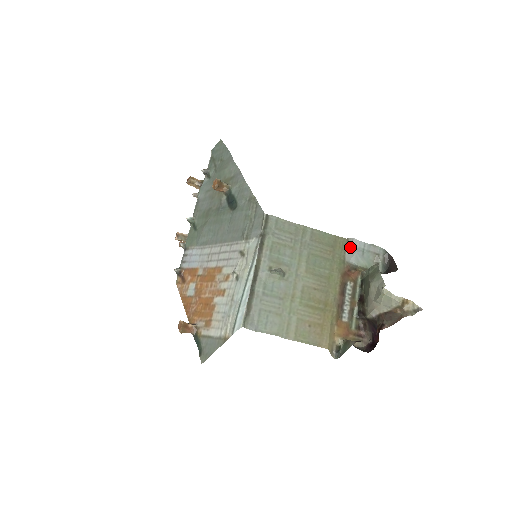
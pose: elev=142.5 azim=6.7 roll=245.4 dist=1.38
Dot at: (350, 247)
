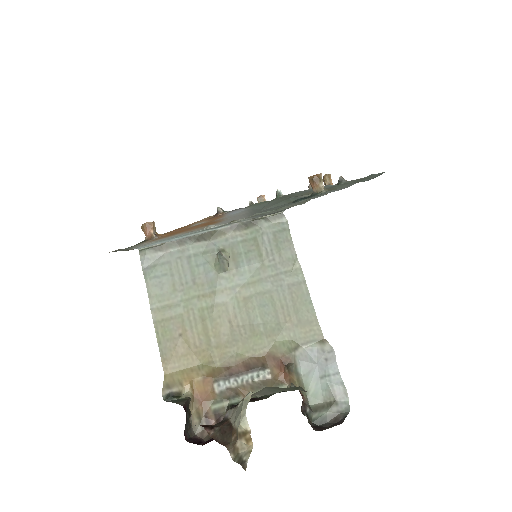
Dot at: (318, 351)
